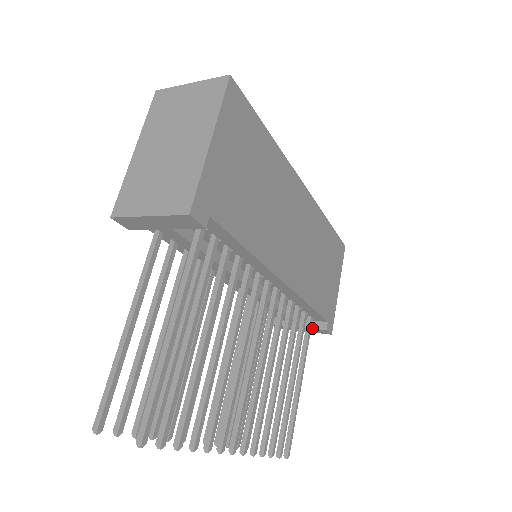
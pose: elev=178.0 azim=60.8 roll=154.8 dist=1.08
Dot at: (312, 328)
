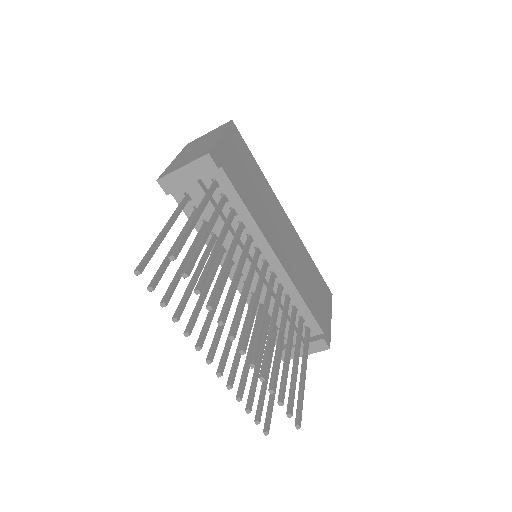
Dot at: (311, 341)
